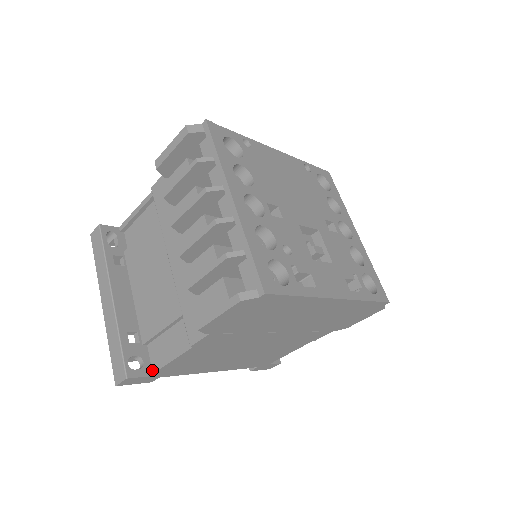
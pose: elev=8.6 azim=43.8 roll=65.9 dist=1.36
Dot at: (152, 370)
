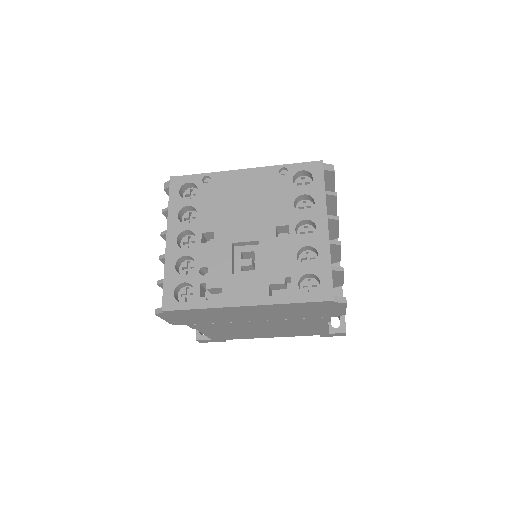
Dot at: occluded
